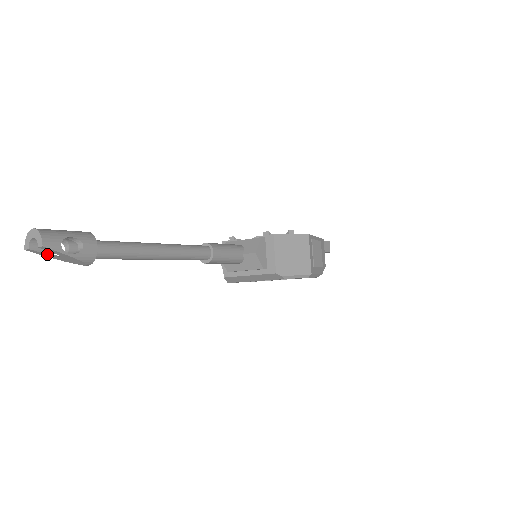
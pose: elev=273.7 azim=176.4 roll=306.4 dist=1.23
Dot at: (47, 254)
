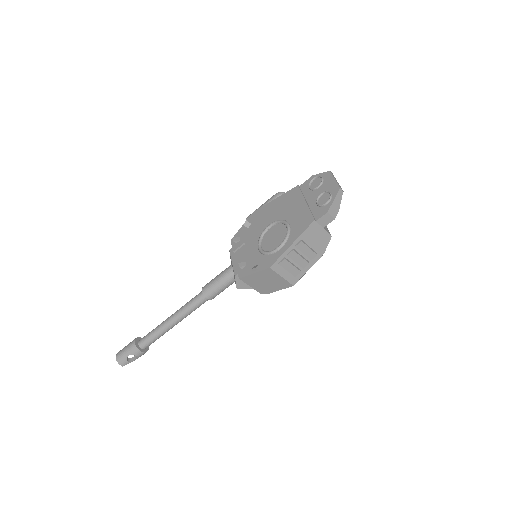
Dot at: occluded
